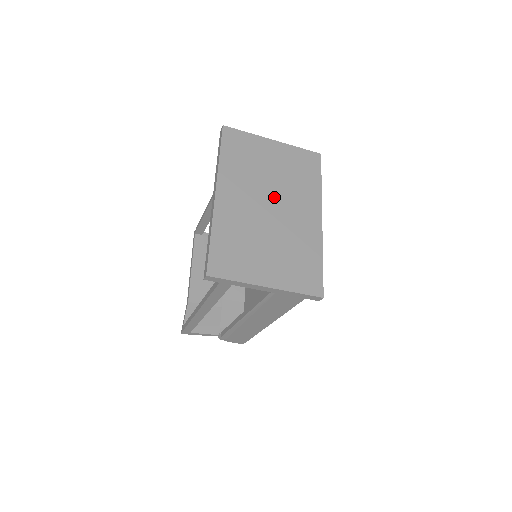
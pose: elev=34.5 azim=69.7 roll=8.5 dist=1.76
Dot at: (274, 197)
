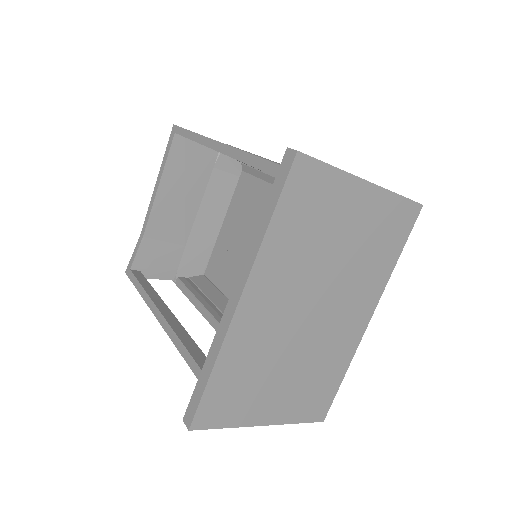
Dot at: (324, 293)
